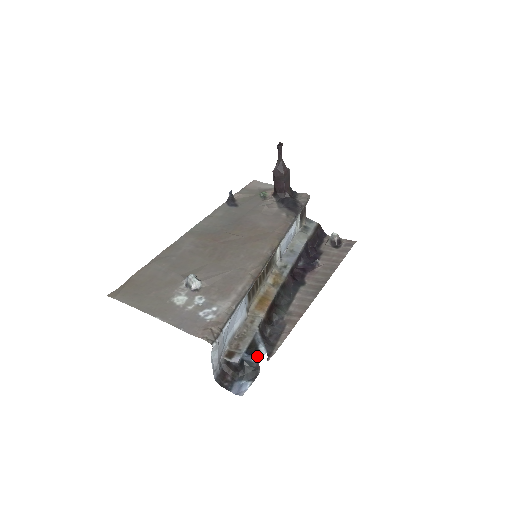
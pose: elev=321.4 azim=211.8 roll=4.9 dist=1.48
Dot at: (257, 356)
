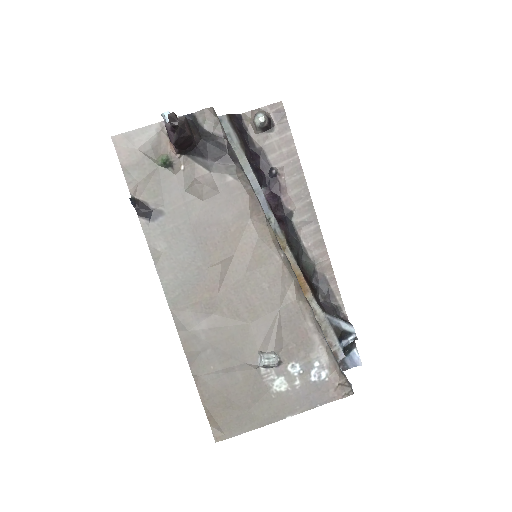
Dot at: (350, 337)
